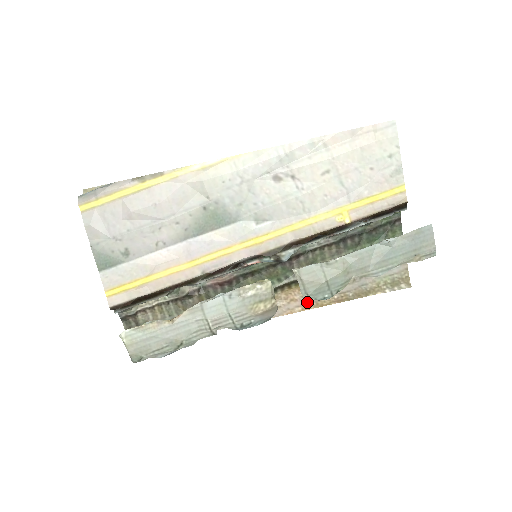
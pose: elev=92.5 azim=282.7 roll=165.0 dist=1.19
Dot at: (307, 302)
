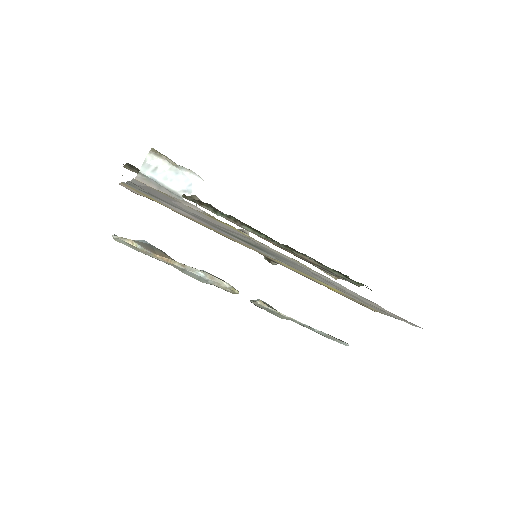
Dot at: (273, 243)
